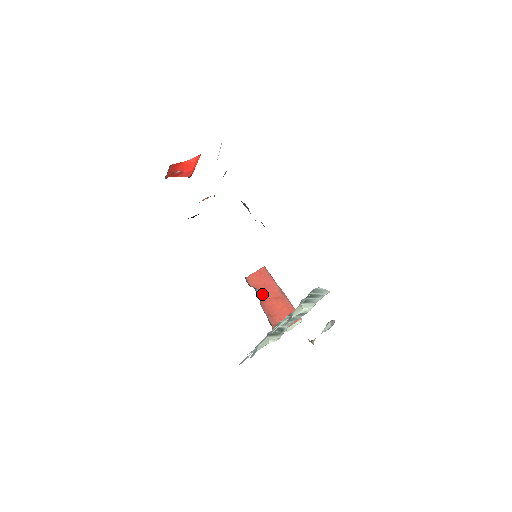
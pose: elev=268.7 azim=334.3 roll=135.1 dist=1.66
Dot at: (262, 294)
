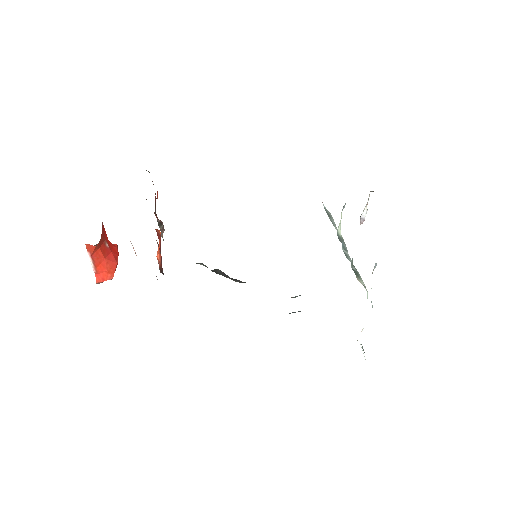
Dot at: occluded
